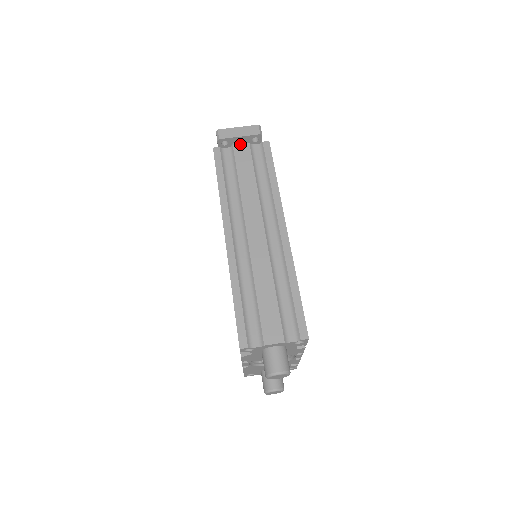
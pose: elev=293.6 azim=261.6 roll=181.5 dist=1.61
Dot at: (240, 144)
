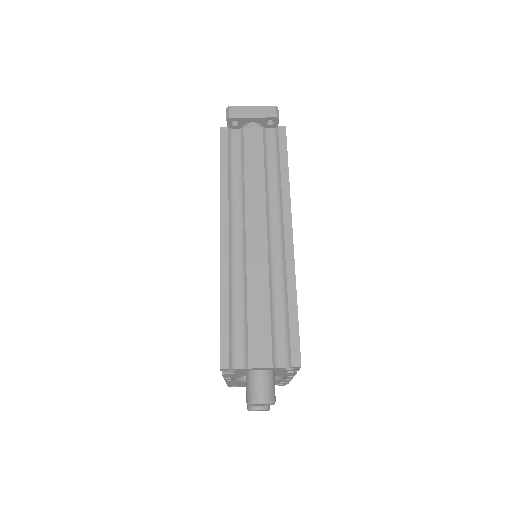
Dot at: occluded
